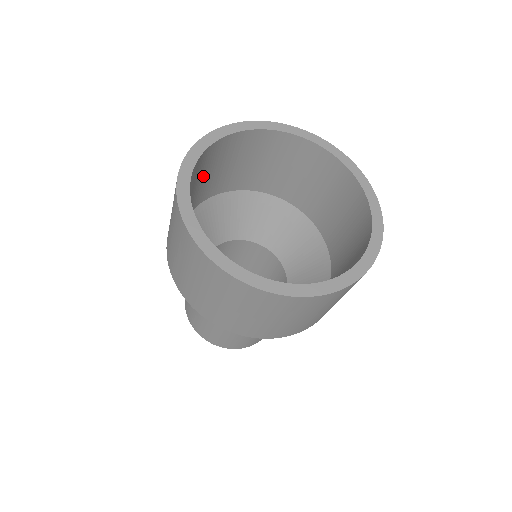
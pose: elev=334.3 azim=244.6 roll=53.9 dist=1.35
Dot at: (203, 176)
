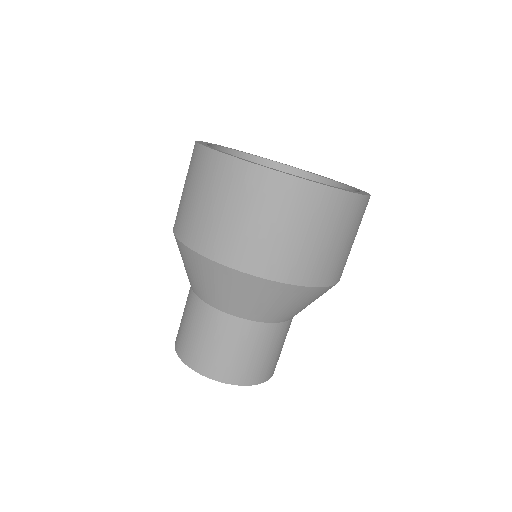
Dot at: occluded
